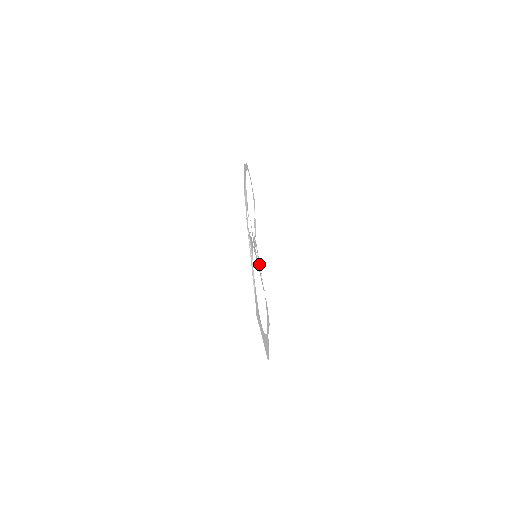
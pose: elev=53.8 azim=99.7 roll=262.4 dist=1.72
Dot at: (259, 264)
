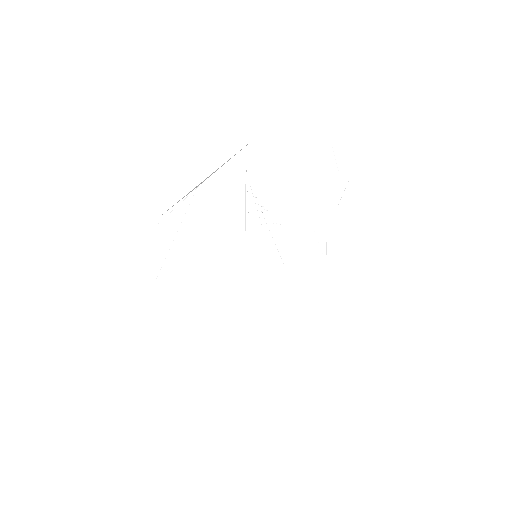
Dot at: (329, 271)
